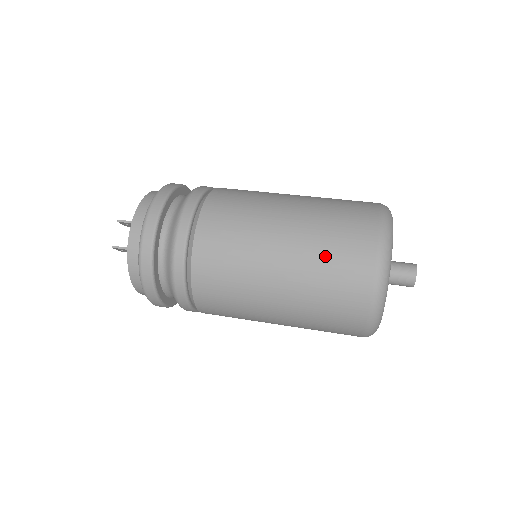
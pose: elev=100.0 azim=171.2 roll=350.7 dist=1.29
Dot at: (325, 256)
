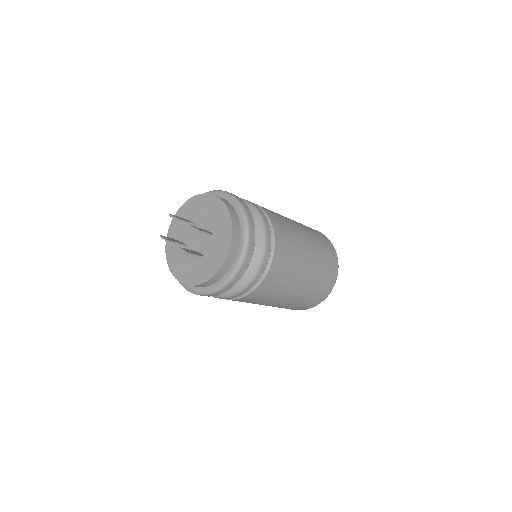
Dot at: (317, 285)
